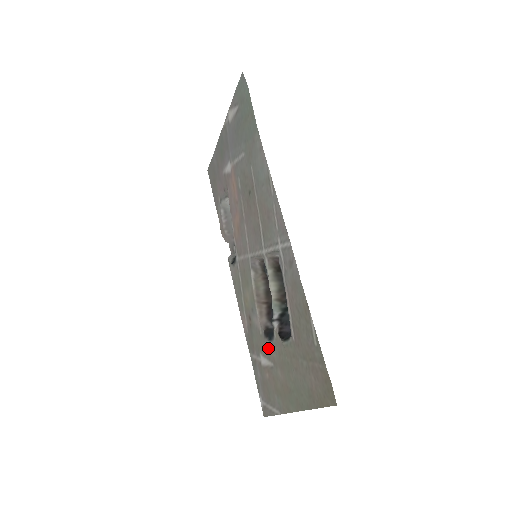
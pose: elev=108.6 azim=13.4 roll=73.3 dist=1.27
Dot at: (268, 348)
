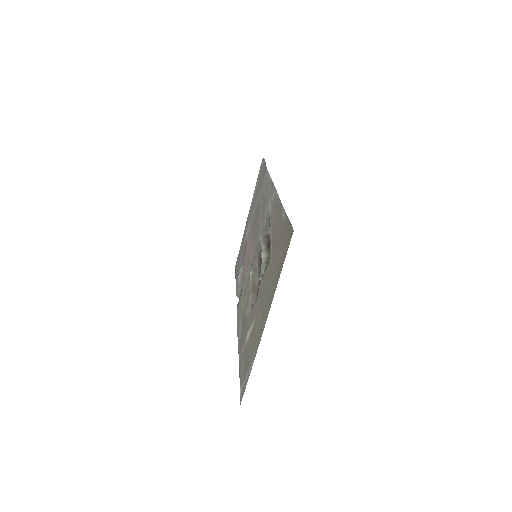
Dot at: (253, 310)
